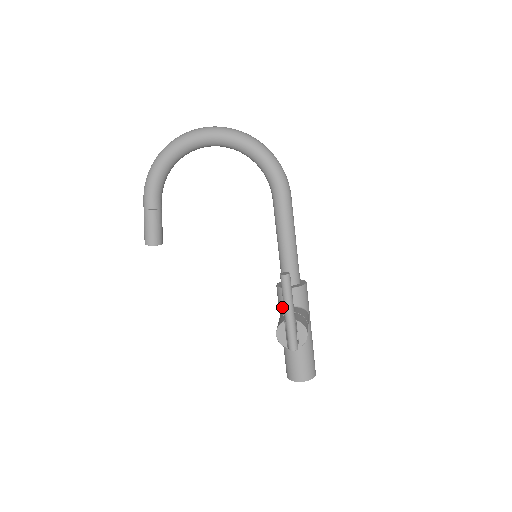
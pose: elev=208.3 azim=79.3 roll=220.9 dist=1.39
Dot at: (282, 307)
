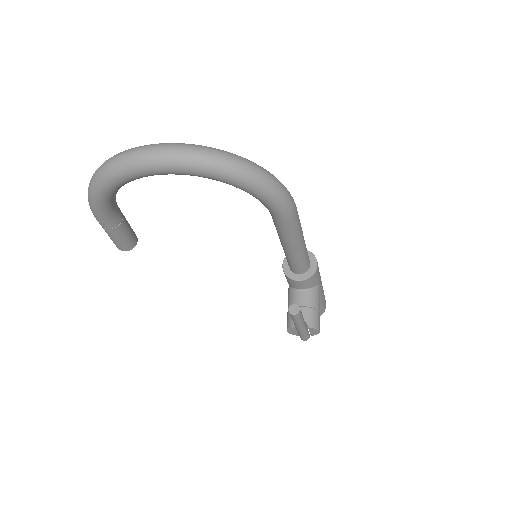
Dot at: (290, 286)
